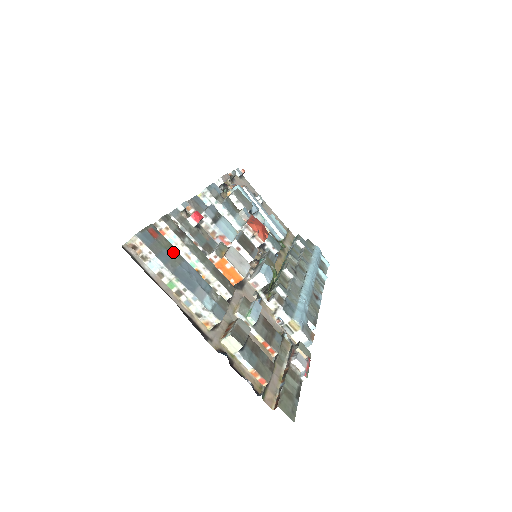
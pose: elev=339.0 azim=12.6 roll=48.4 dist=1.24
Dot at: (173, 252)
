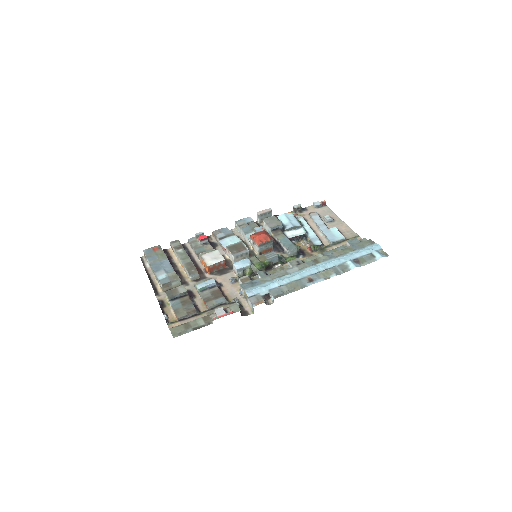
Dot at: (161, 256)
